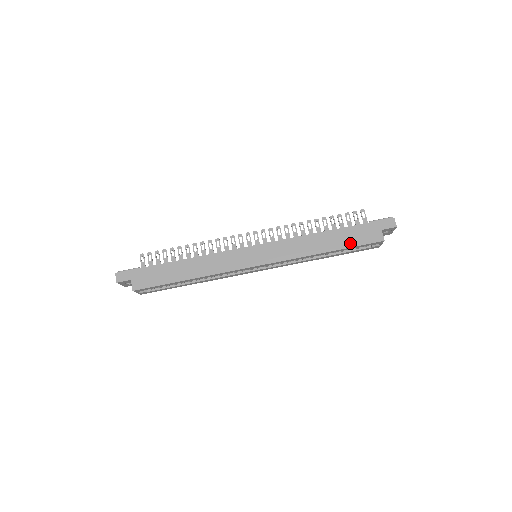
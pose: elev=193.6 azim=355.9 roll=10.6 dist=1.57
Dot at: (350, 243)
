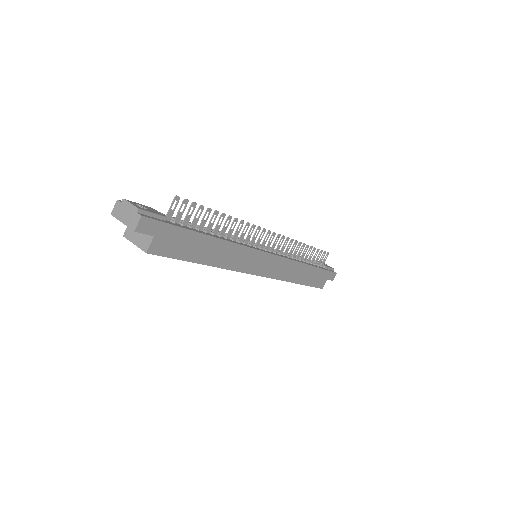
Dot at: (311, 282)
